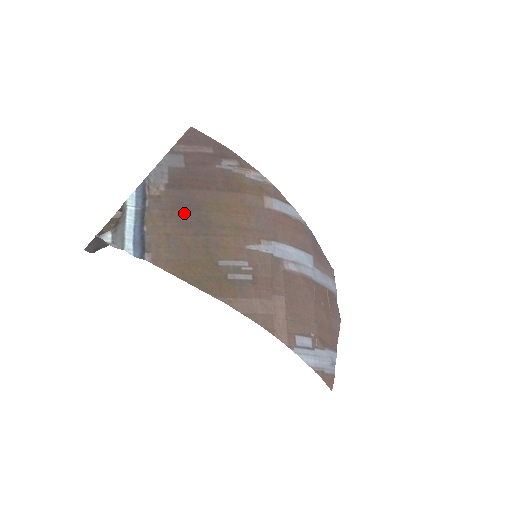
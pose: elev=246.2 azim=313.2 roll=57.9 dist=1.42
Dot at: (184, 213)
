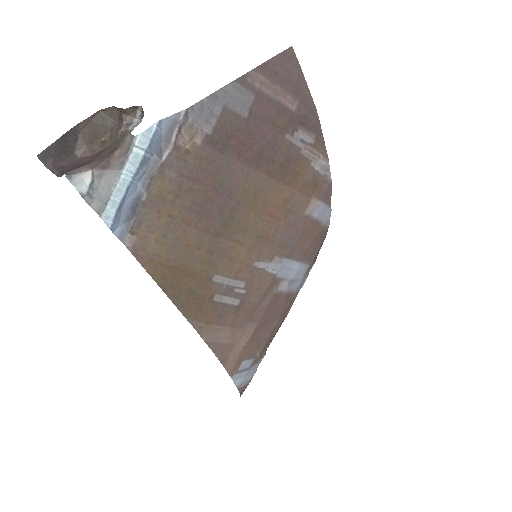
Dot at: (208, 193)
